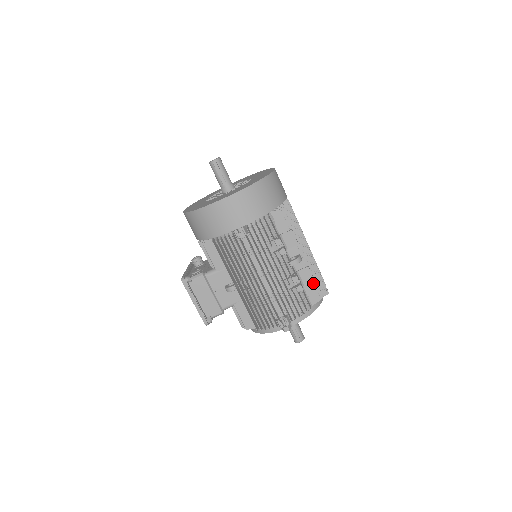
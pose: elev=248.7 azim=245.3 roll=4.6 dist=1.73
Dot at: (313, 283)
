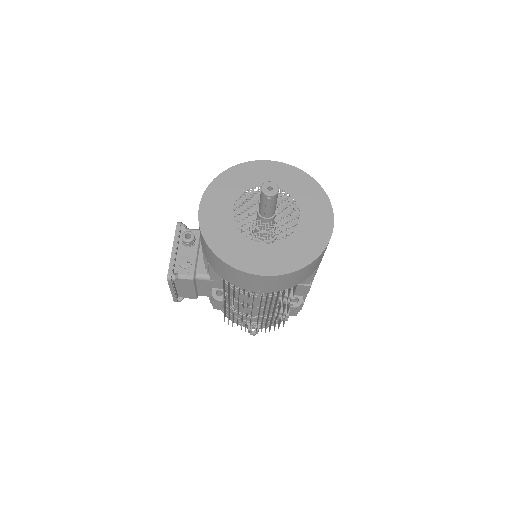
Dot at: (299, 309)
